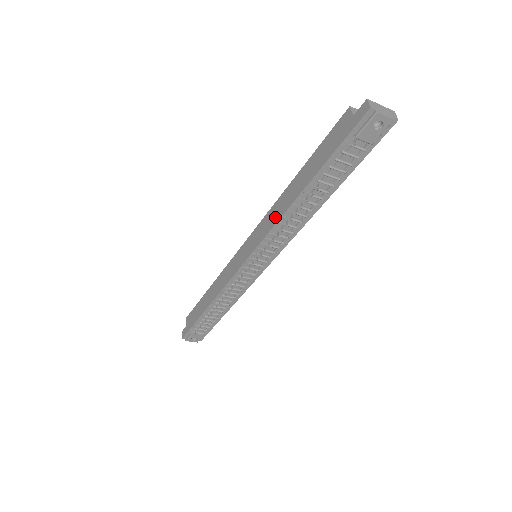
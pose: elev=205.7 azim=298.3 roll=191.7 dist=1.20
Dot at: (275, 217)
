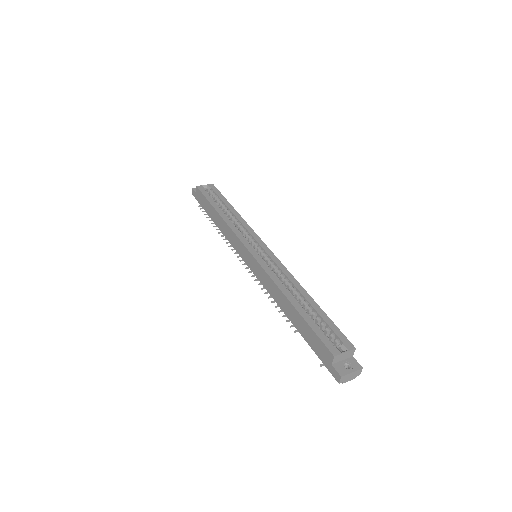
Dot at: (271, 291)
